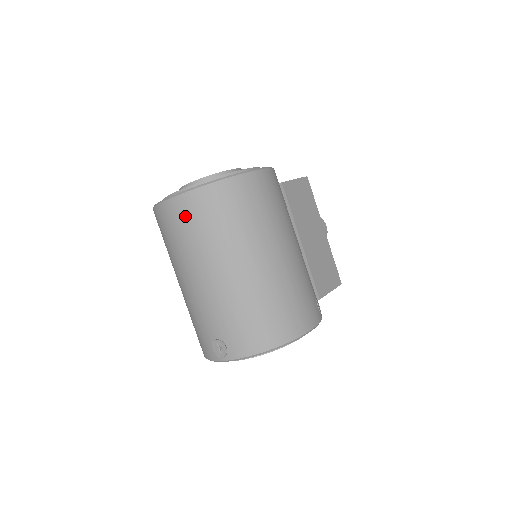
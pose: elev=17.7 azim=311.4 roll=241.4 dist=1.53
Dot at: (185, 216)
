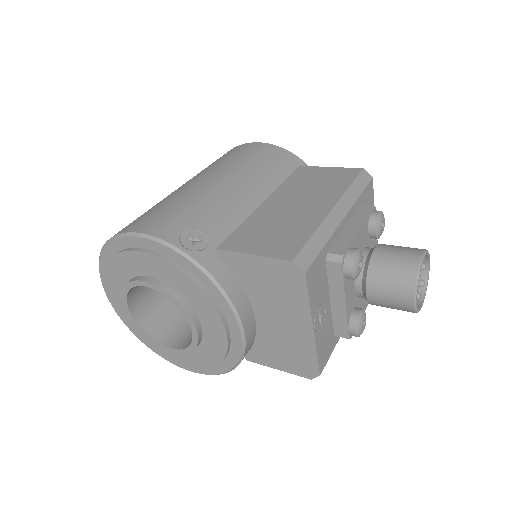
Dot at: occluded
